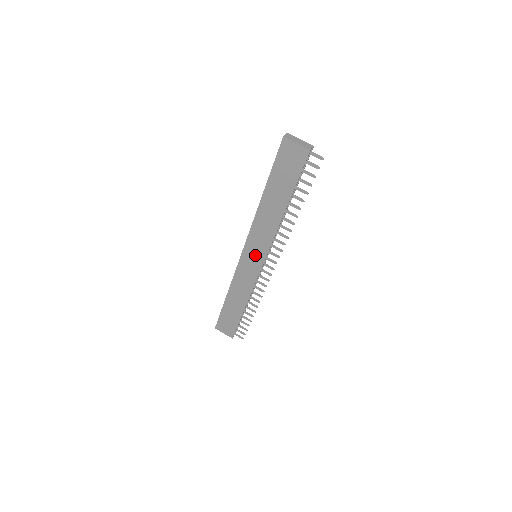
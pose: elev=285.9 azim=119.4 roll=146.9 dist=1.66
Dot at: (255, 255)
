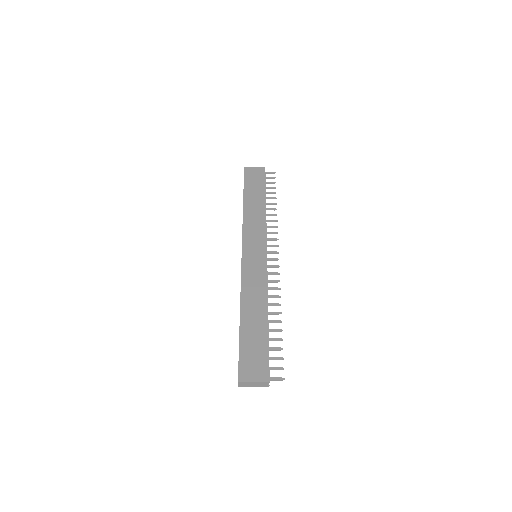
Dot at: occluded
